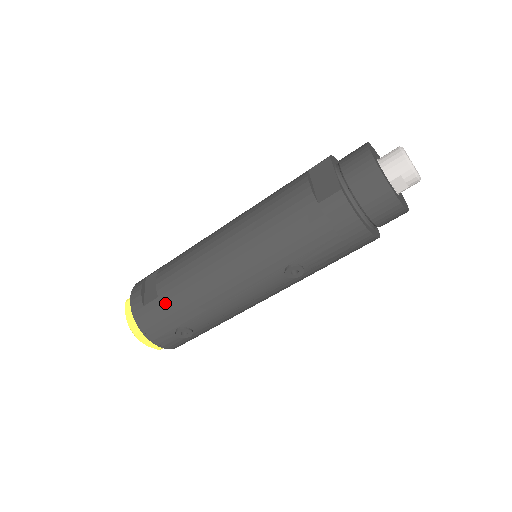
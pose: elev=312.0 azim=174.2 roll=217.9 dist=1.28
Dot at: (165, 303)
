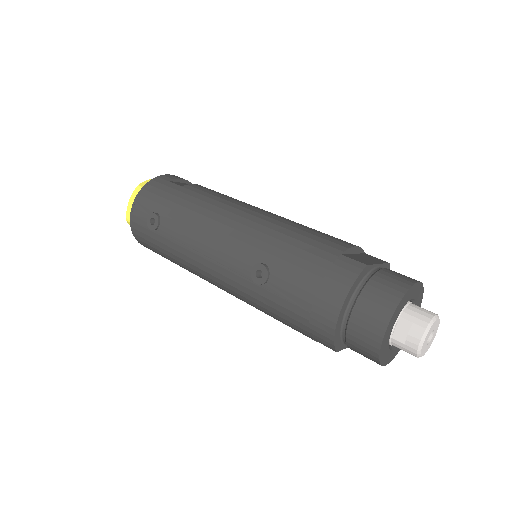
Dot at: (178, 192)
